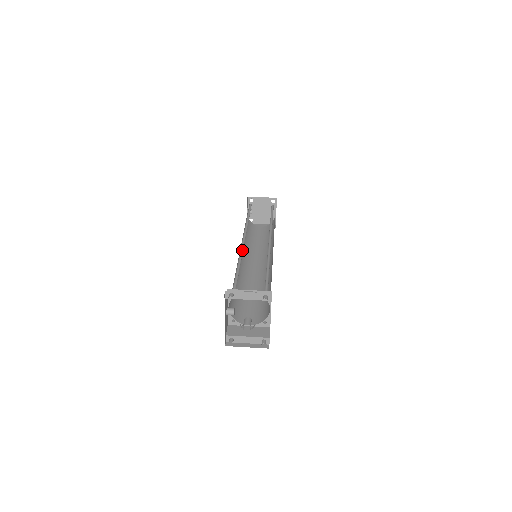
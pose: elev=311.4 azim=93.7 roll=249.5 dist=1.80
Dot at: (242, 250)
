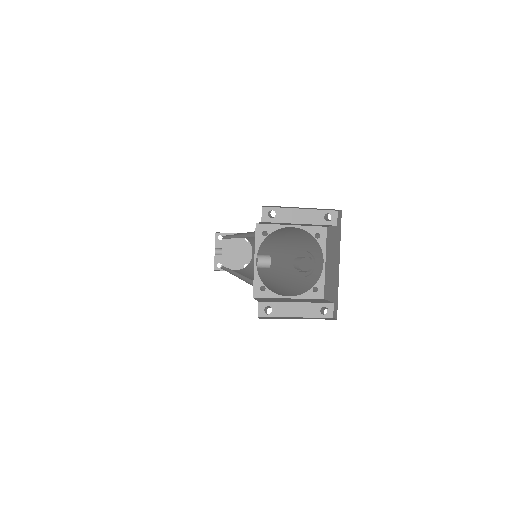
Dot at: (241, 237)
